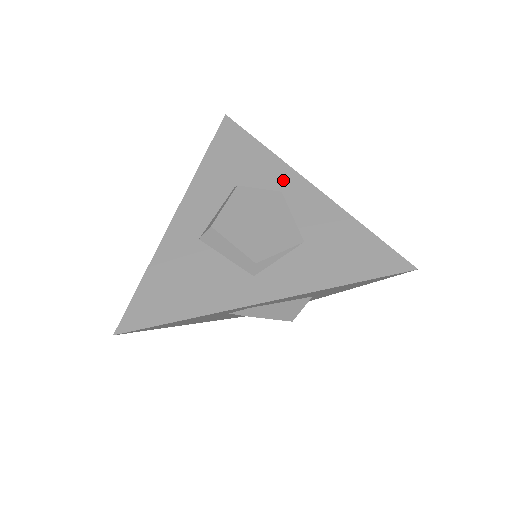
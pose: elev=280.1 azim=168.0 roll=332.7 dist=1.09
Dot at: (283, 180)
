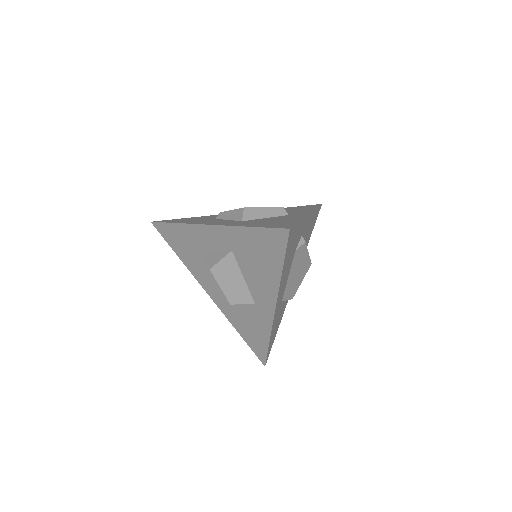
Dot at: occluded
